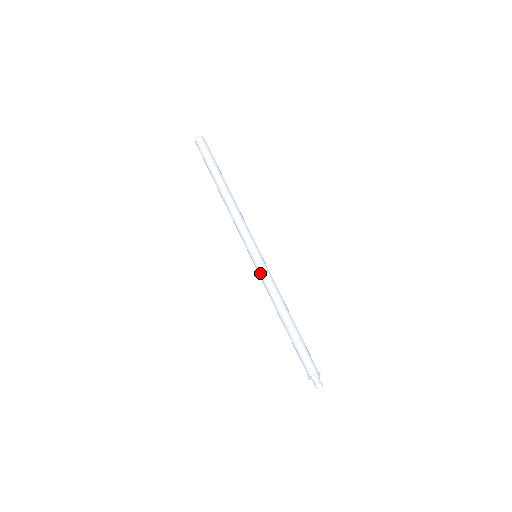
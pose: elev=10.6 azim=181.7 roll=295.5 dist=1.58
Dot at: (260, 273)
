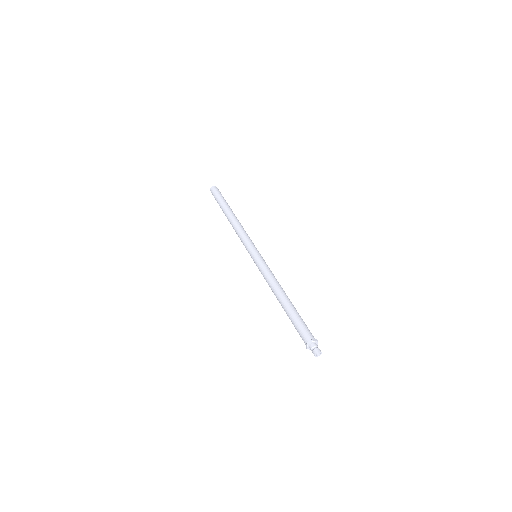
Dot at: (261, 263)
